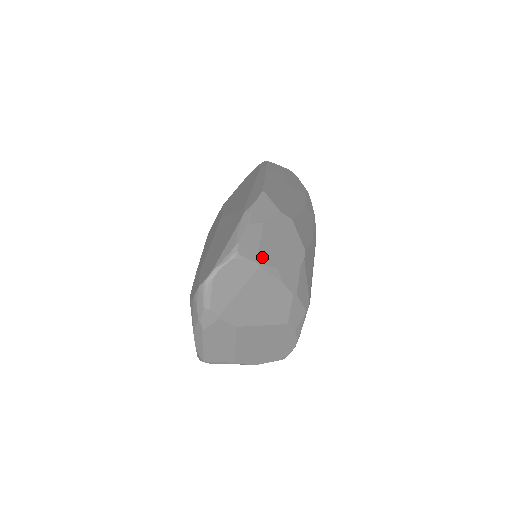
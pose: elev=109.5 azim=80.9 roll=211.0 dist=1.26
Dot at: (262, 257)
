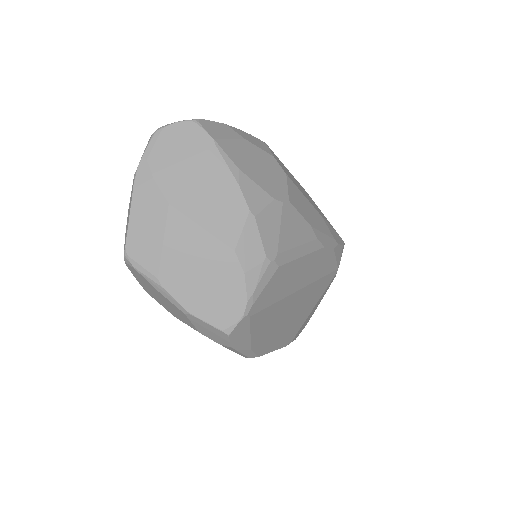
Dot at: (224, 145)
